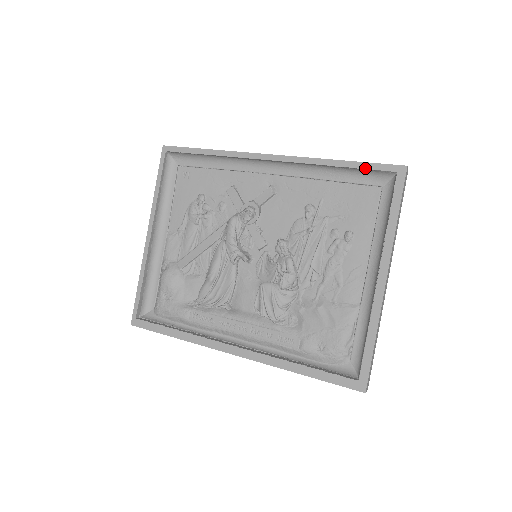
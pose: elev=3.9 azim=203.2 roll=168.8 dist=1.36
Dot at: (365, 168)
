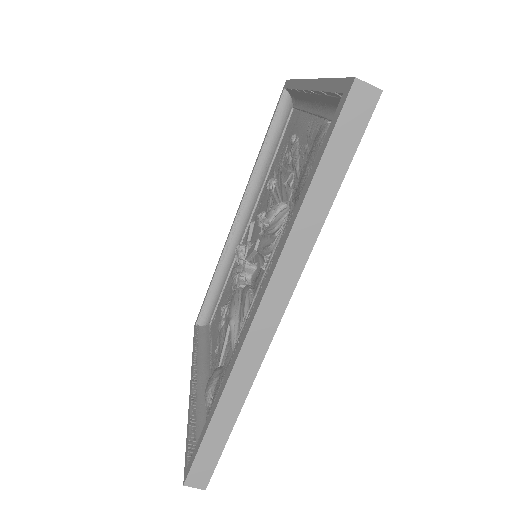
Dot at: (272, 120)
